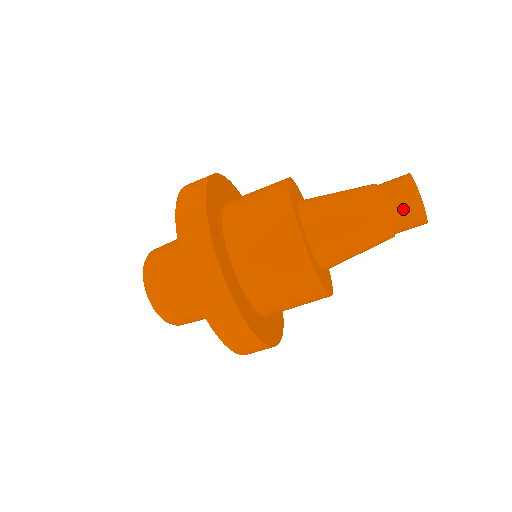
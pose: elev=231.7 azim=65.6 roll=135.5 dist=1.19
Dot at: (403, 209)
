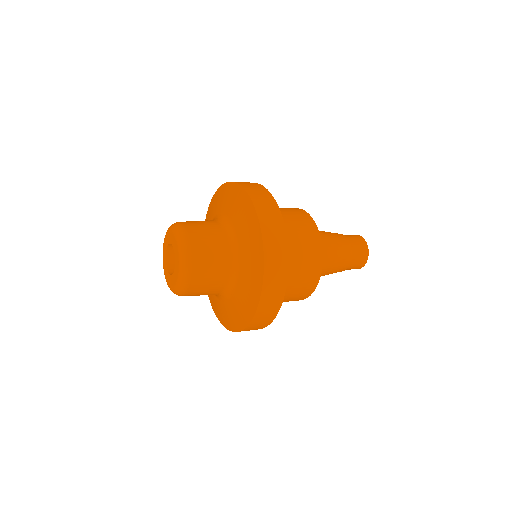
Dot at: (359, 257)
